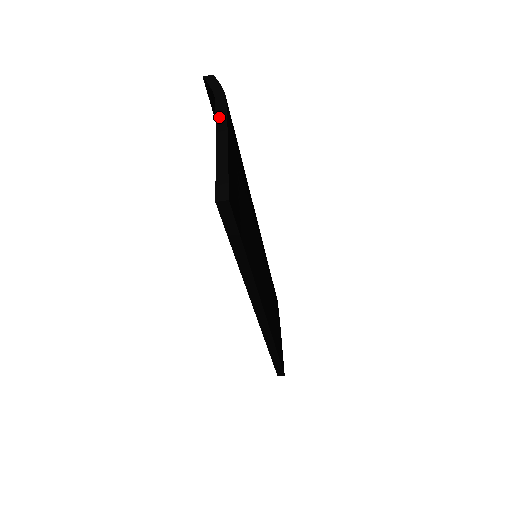
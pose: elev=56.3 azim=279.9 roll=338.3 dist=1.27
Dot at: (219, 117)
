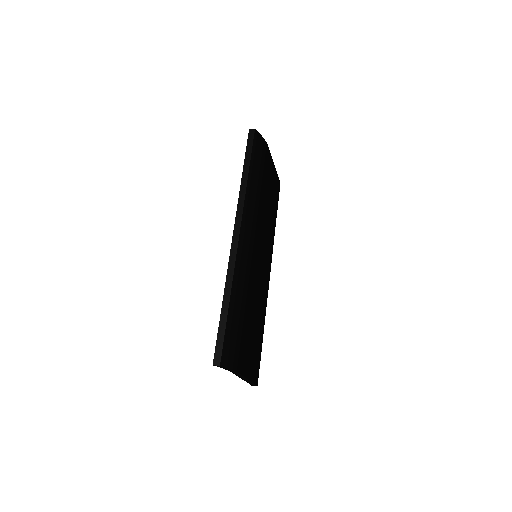
Dot at: (237, 375)
